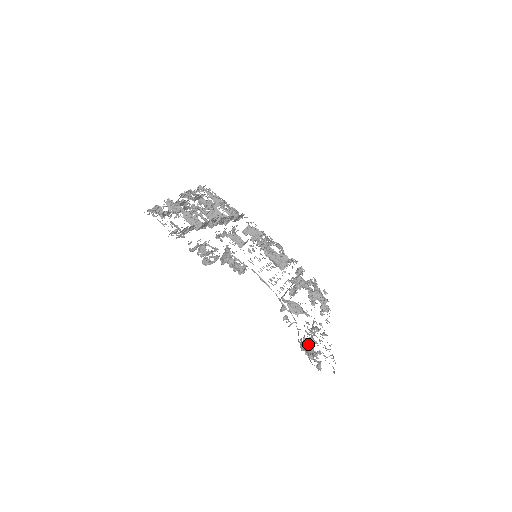
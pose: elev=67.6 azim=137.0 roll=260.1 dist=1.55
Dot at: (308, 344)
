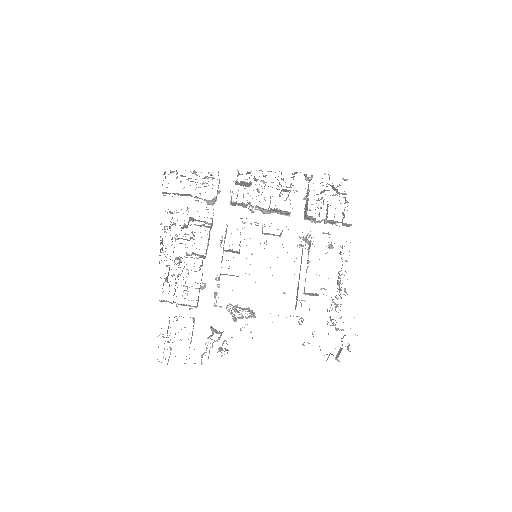
Dot at: (335, 328)
